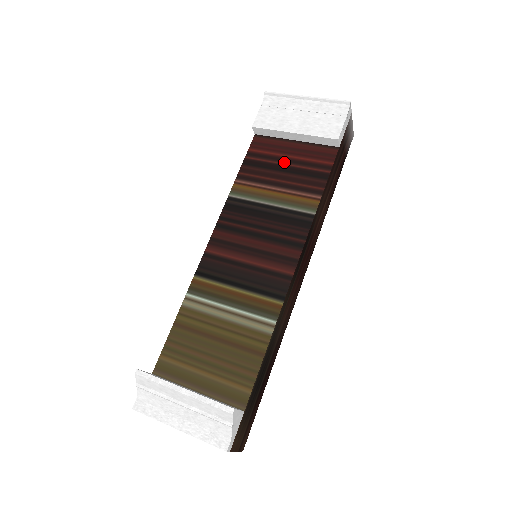
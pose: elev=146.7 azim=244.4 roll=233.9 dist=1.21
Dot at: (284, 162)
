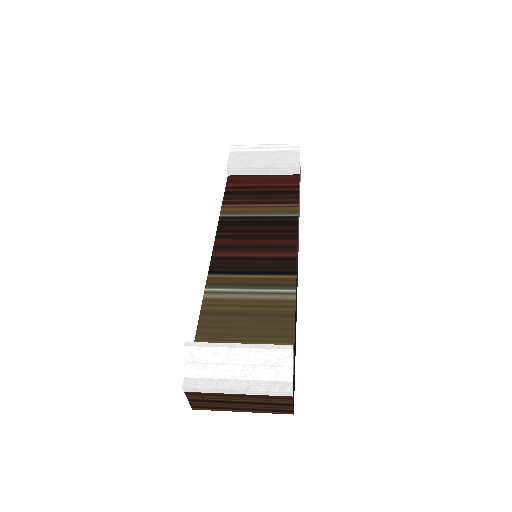
Dot at: (259, 189)
